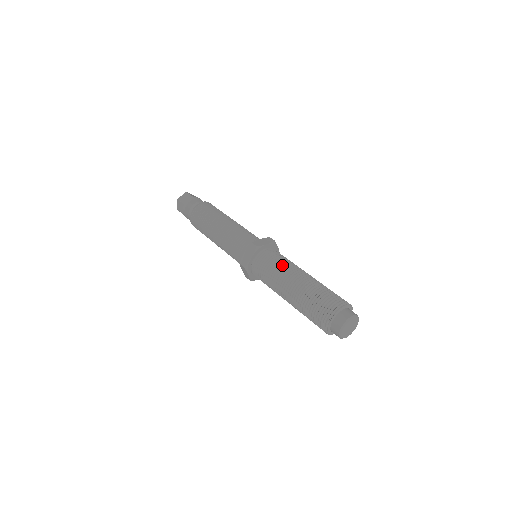
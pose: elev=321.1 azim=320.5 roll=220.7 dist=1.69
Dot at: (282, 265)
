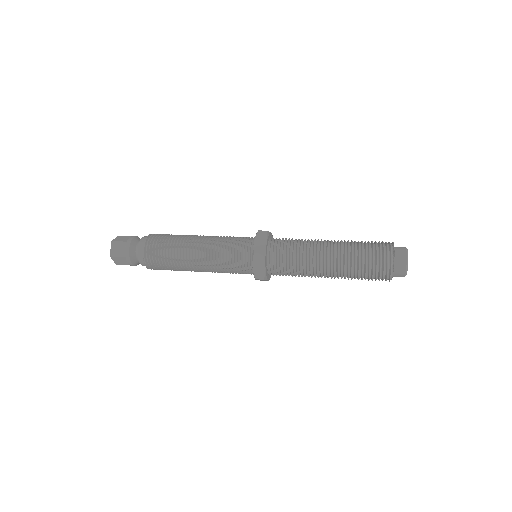
Dot at: occluded
